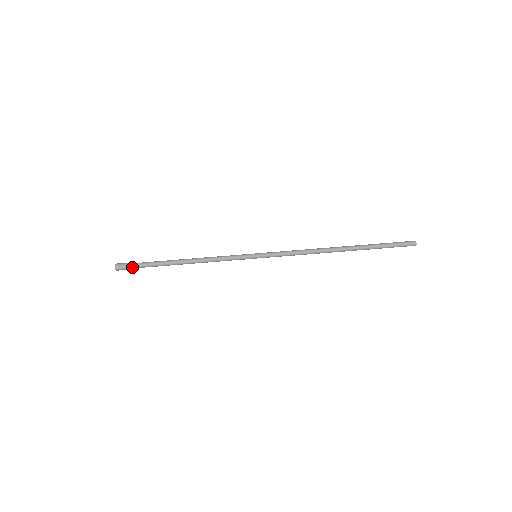
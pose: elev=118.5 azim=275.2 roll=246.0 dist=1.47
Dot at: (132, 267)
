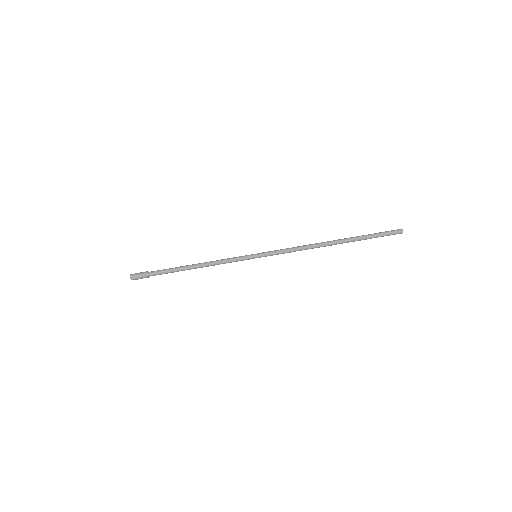
Dot at: occluded
